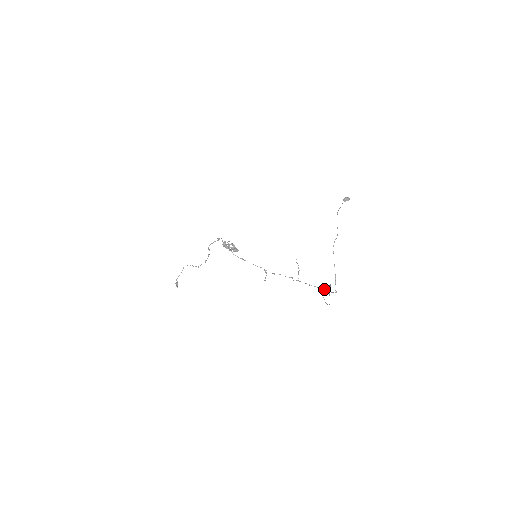
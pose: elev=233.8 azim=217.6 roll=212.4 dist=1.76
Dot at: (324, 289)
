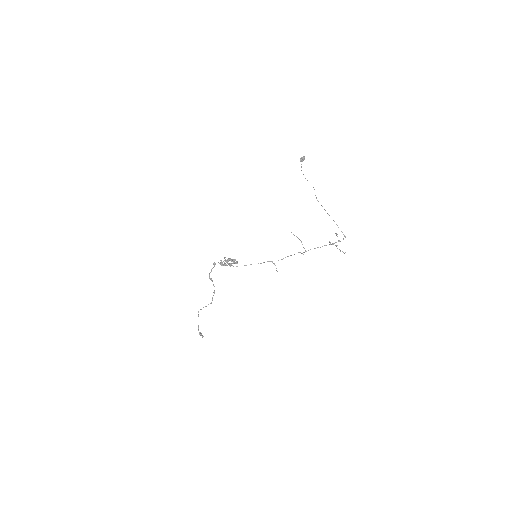
Dot at: (333, 243)
